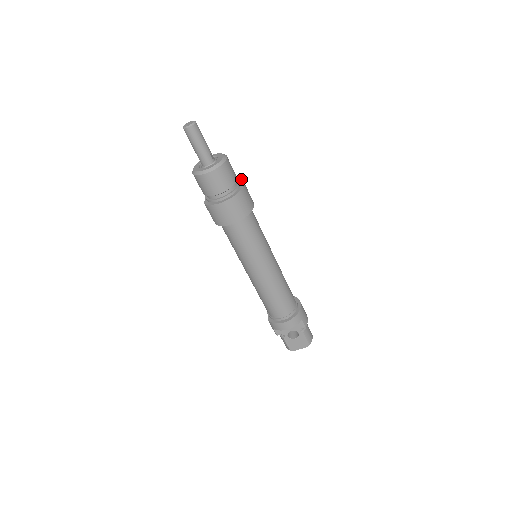
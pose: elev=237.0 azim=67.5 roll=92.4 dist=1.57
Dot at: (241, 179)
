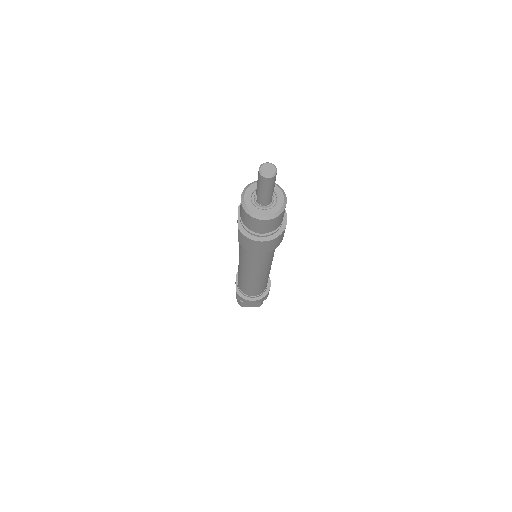
Dot at: occluded
